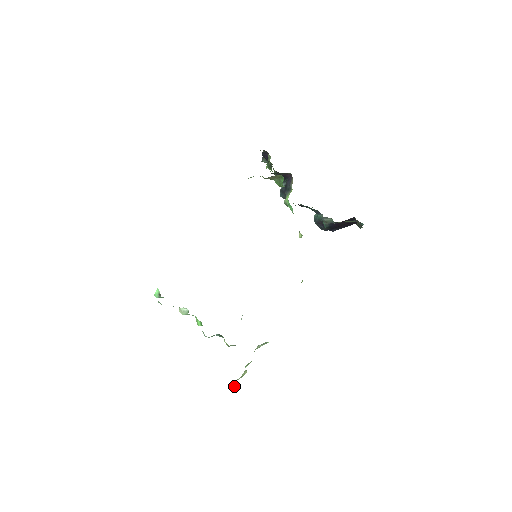
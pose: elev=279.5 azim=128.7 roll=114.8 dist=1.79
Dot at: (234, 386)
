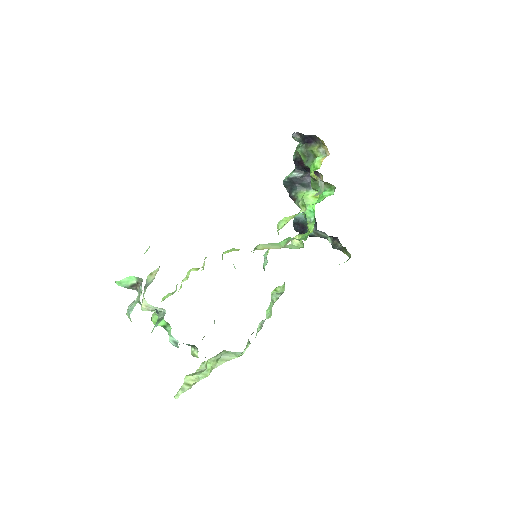
Dot at: (177, 397)
